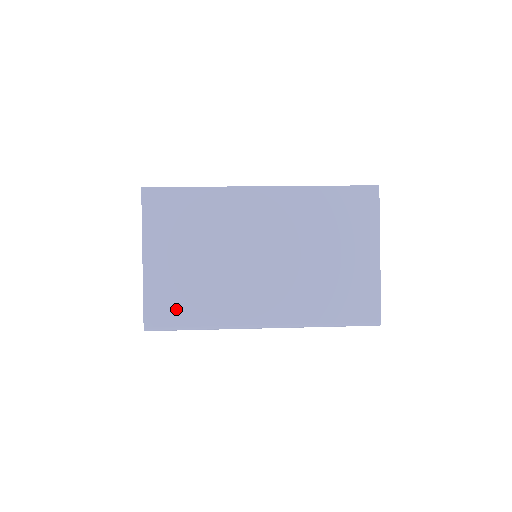
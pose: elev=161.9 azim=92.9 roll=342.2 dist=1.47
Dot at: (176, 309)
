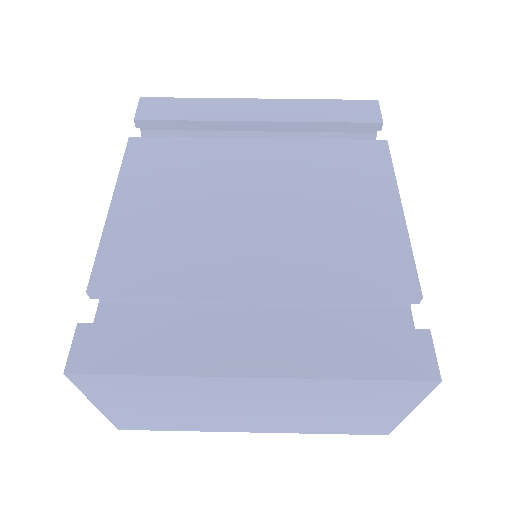
Dot at: (151, 425)
